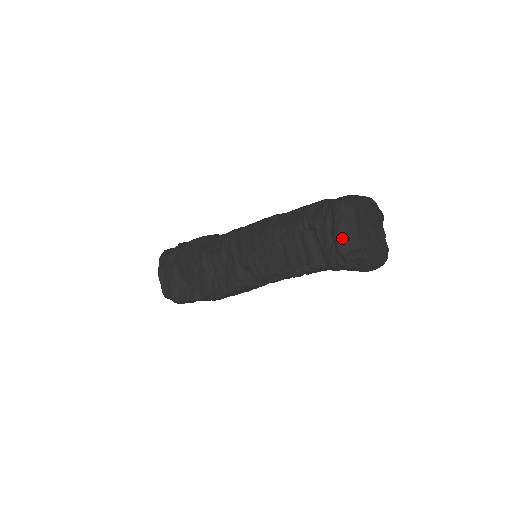
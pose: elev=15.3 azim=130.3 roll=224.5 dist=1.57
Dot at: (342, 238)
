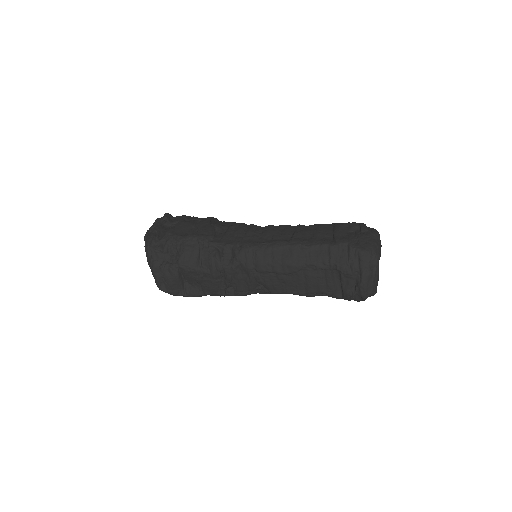
Dot at: (367, 287)
